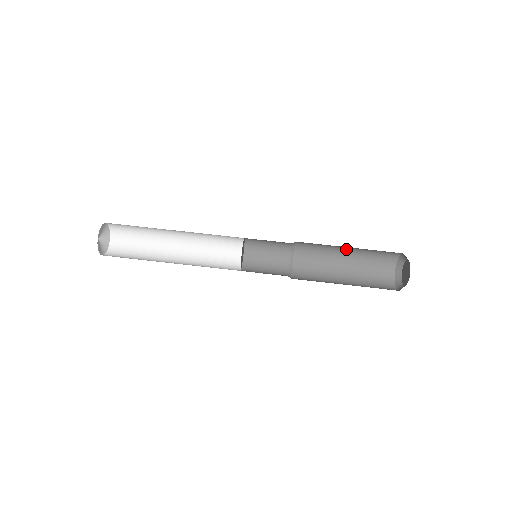
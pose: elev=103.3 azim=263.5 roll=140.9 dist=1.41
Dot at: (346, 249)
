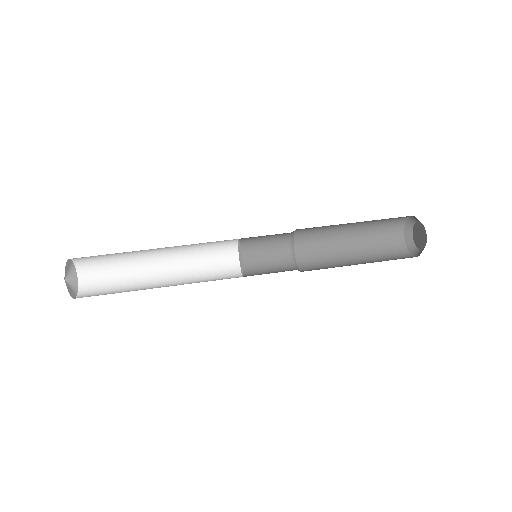
Dot at: (350, 226)
